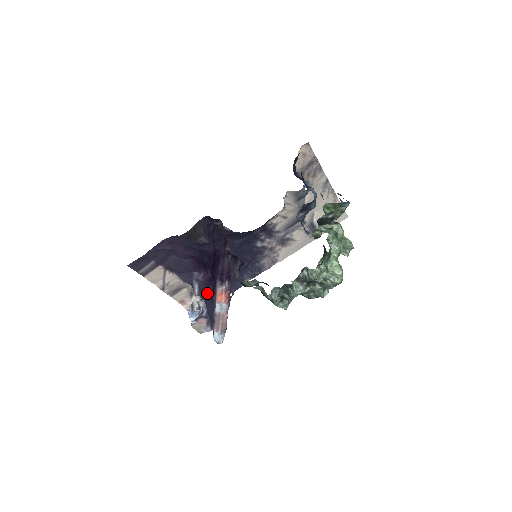
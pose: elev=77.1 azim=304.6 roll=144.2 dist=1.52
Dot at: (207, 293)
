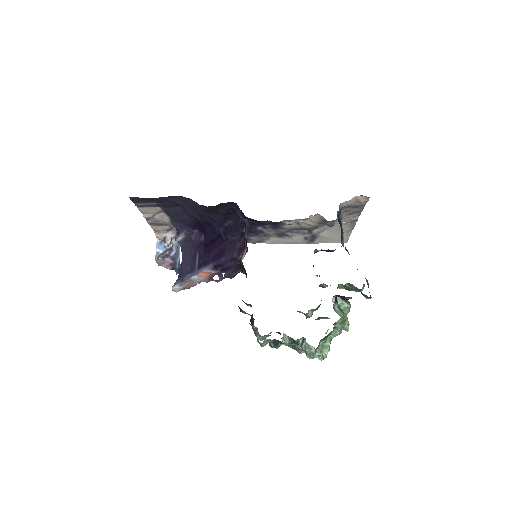
Dot at: (189, 251)
